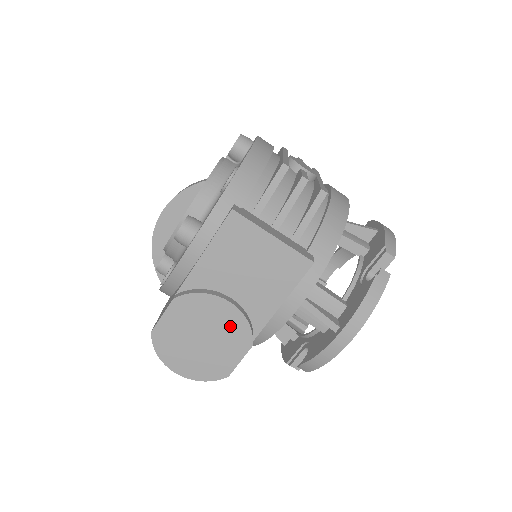
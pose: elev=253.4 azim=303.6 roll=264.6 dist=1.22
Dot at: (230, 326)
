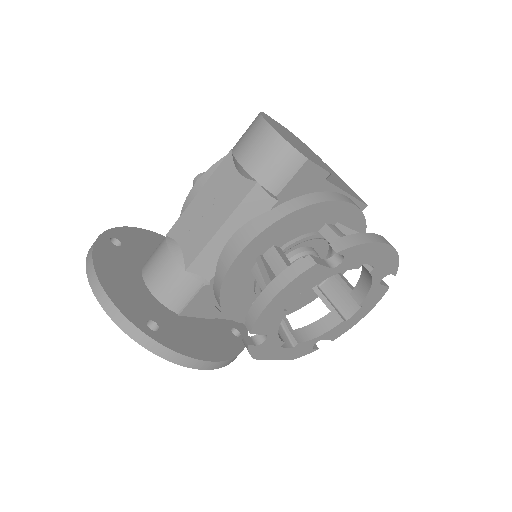
Dot at: (318, 160)
